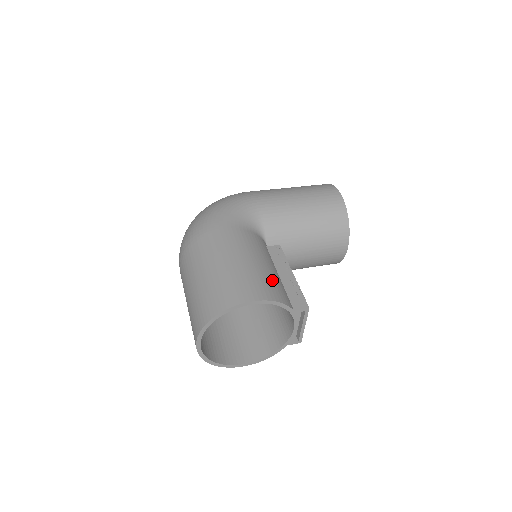
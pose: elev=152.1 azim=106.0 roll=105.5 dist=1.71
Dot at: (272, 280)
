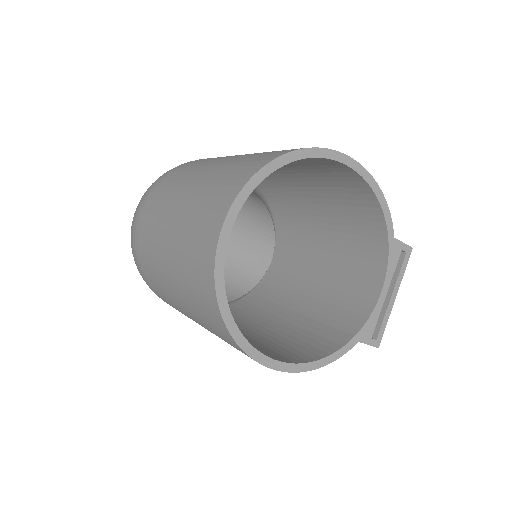
Dot at: occluded
